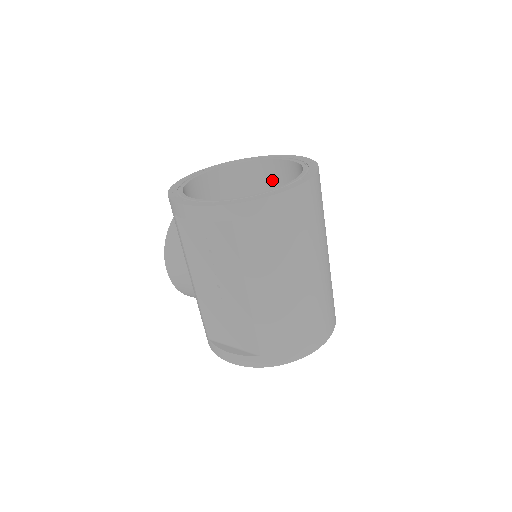
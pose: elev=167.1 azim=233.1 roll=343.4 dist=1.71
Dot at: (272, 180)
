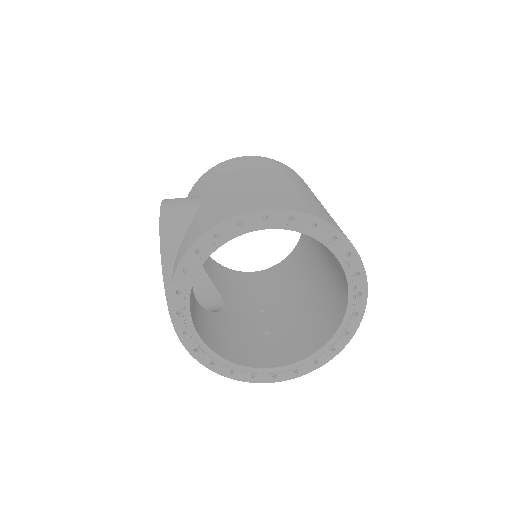
Dot at: occluded
